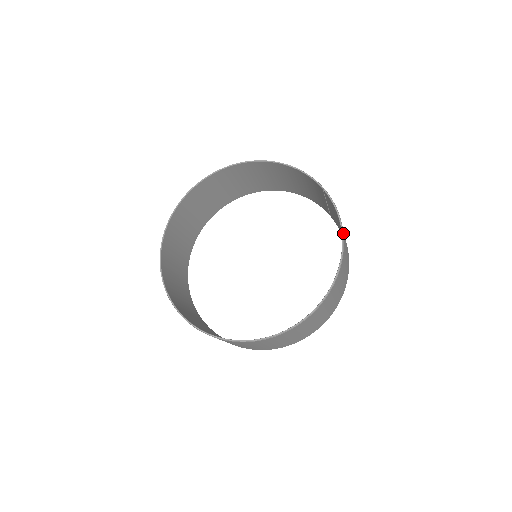
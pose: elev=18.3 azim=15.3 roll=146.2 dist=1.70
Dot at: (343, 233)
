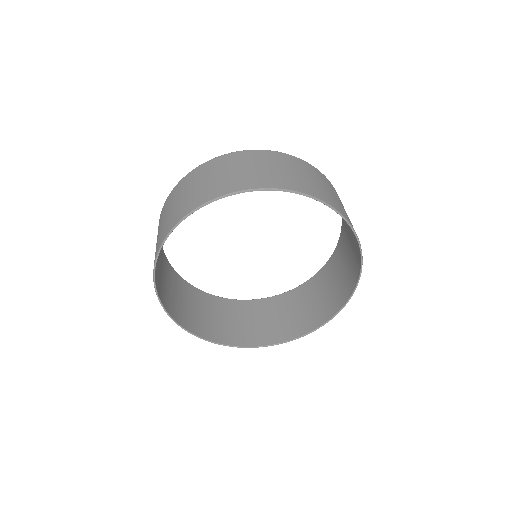
Dot at: (362, 264)
